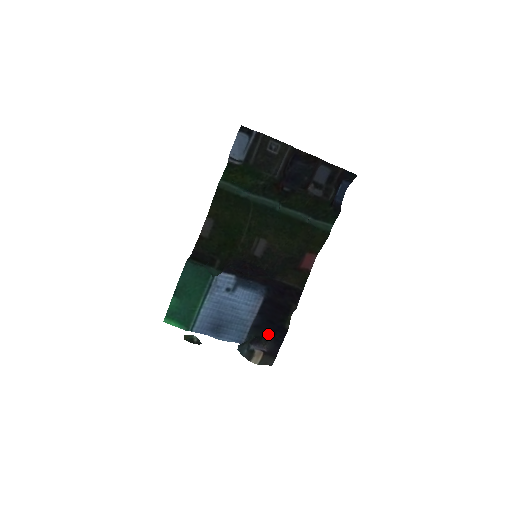
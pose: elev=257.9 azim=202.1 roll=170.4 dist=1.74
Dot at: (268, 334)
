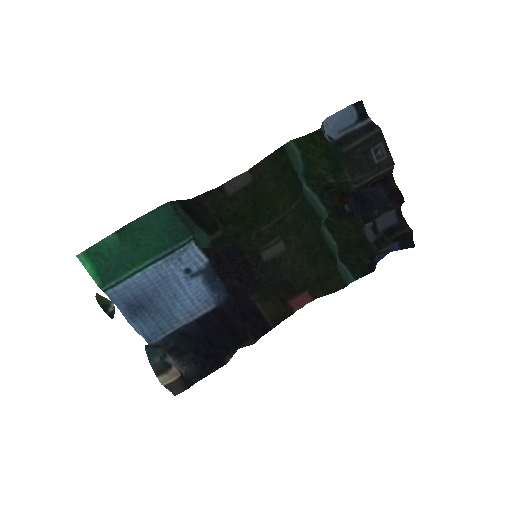
Dot at: (197, 354)
